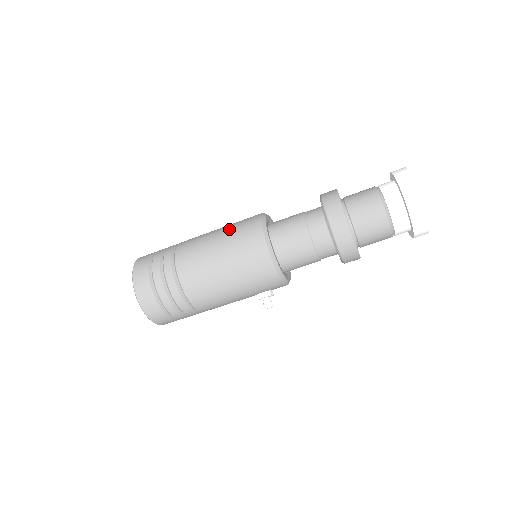
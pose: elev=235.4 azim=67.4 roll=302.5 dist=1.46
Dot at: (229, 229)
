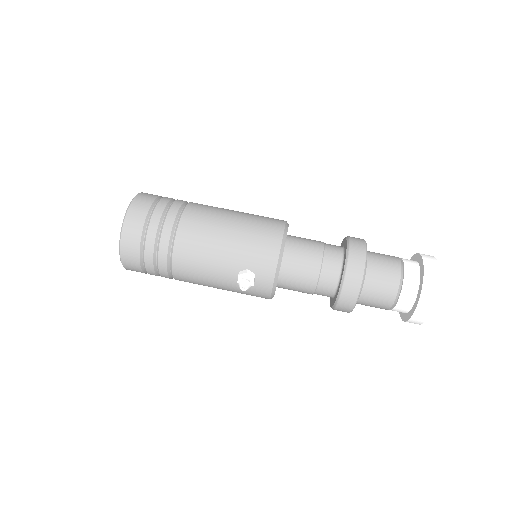
Dot at: occluded
